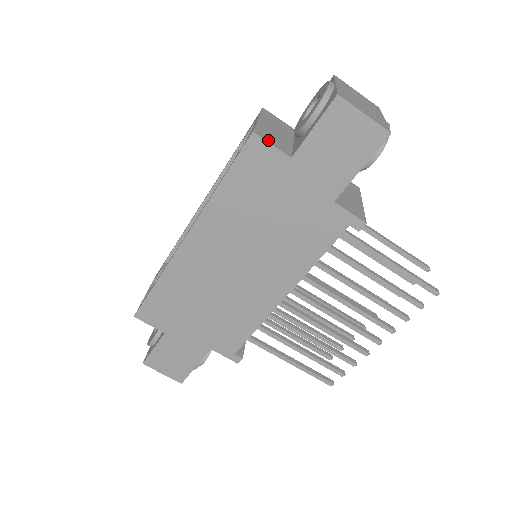
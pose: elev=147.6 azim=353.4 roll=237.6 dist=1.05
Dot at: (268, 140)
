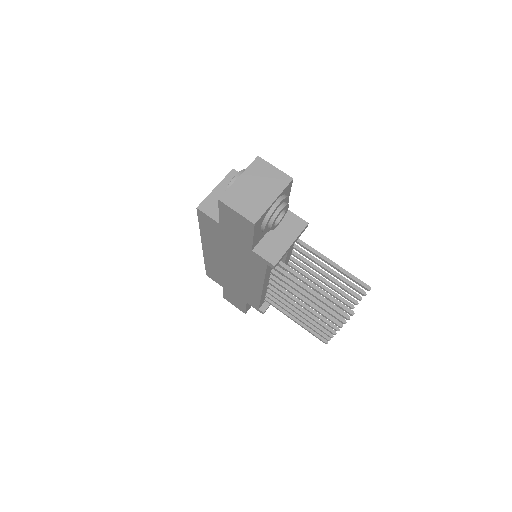
Dot at: (207, 212)
